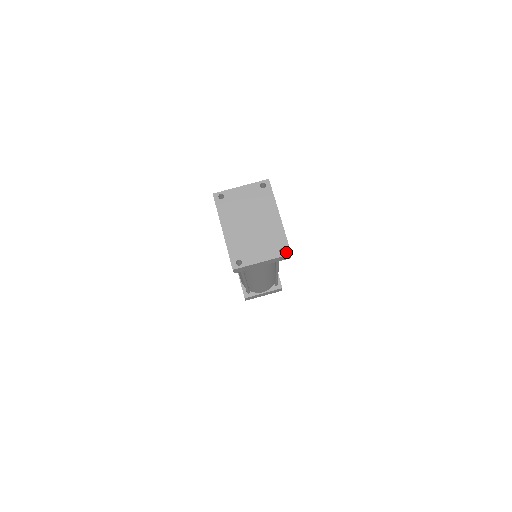
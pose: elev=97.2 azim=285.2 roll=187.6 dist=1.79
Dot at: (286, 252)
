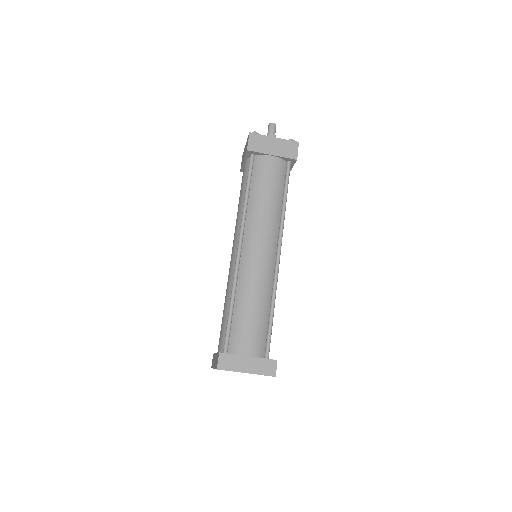
Dot at: occluded
